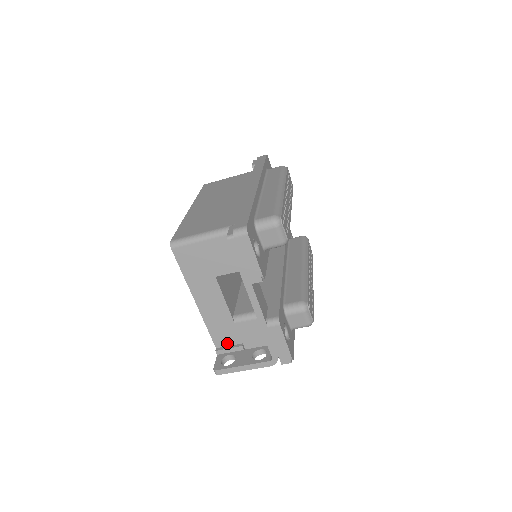
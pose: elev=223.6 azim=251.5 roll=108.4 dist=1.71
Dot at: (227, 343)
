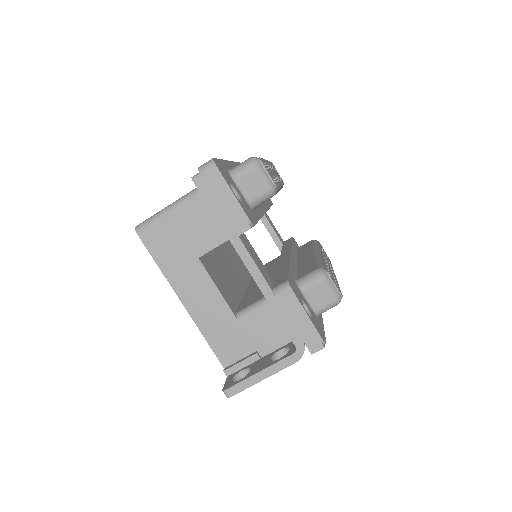
Dot at: (236, 356)
